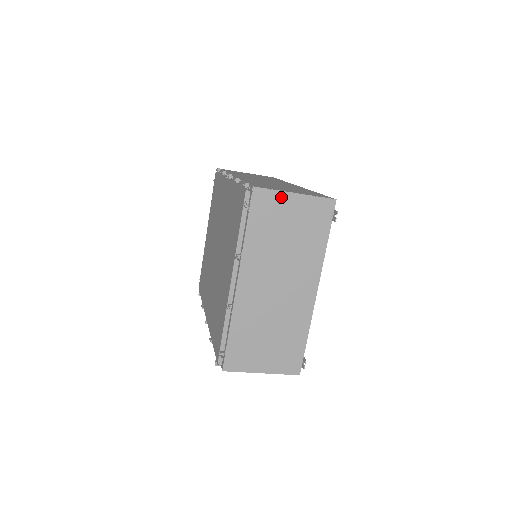
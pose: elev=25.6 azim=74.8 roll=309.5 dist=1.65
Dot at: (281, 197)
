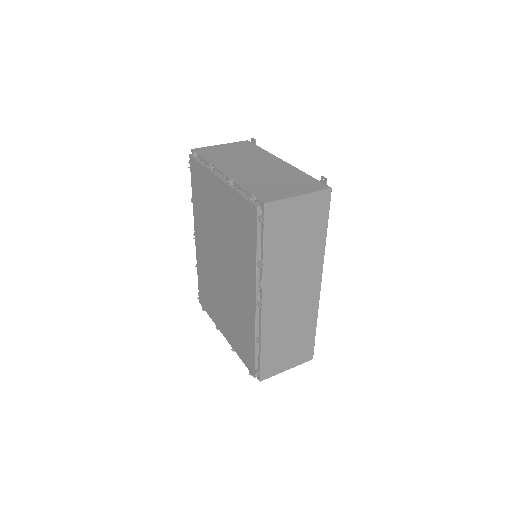
Dot at: occluded
